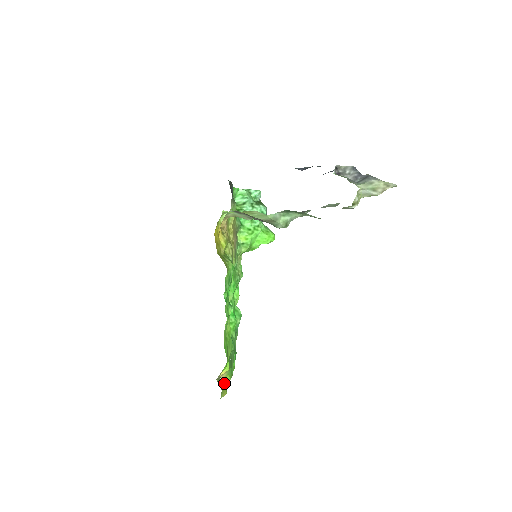
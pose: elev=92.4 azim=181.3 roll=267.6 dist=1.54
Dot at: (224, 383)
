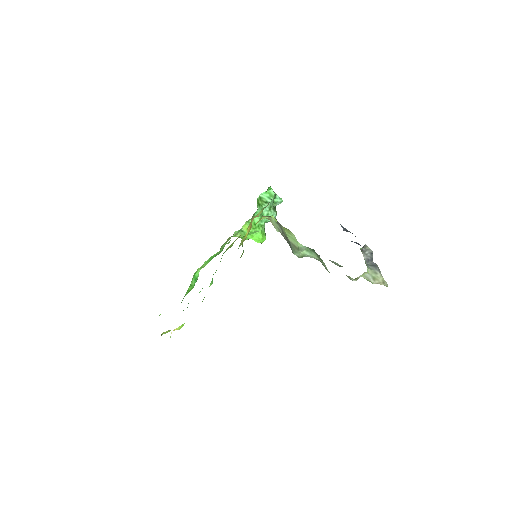
Dot at: occluded
